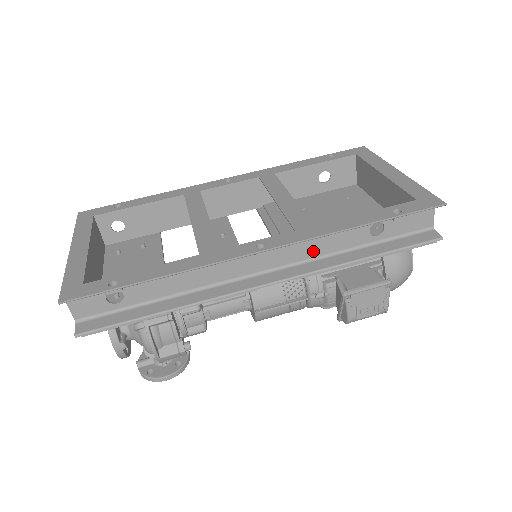
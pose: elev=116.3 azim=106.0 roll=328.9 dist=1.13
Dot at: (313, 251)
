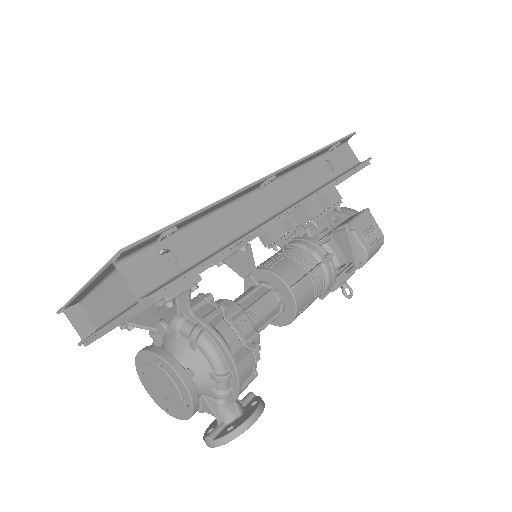
Dot at: (302, 188)
